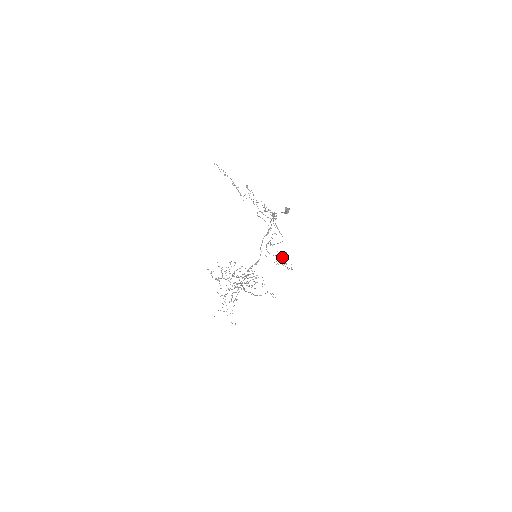
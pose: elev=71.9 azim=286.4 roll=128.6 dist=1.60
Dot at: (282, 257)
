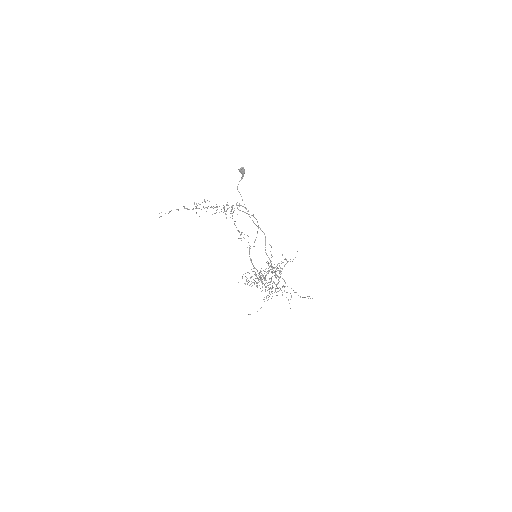
Dot at: occluded
